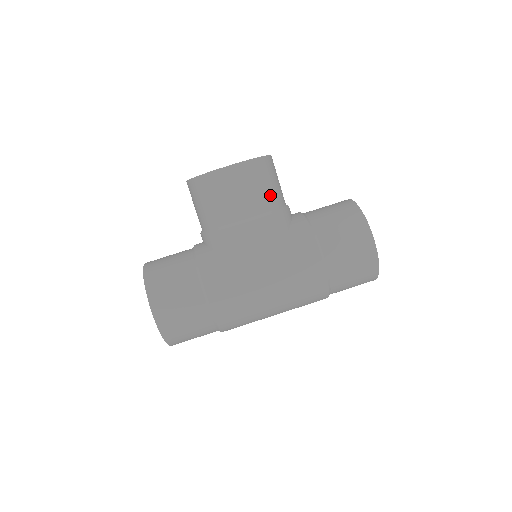
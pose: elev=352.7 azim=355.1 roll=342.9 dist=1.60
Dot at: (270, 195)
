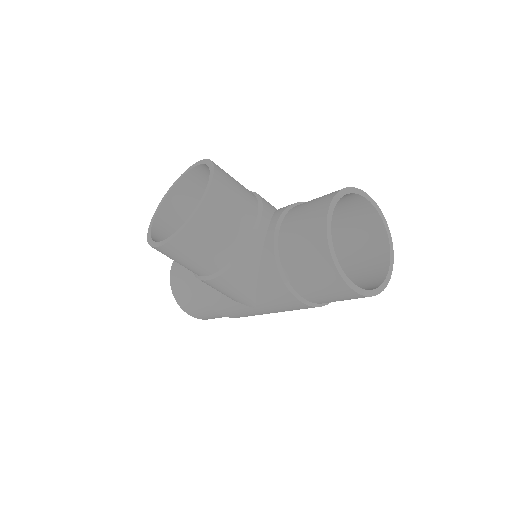
Dot at: (219, 251)
